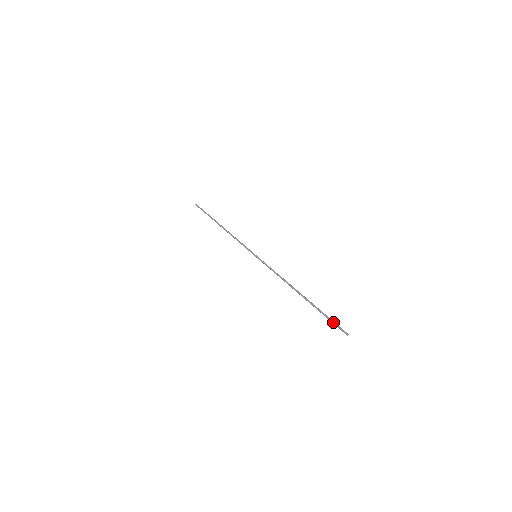
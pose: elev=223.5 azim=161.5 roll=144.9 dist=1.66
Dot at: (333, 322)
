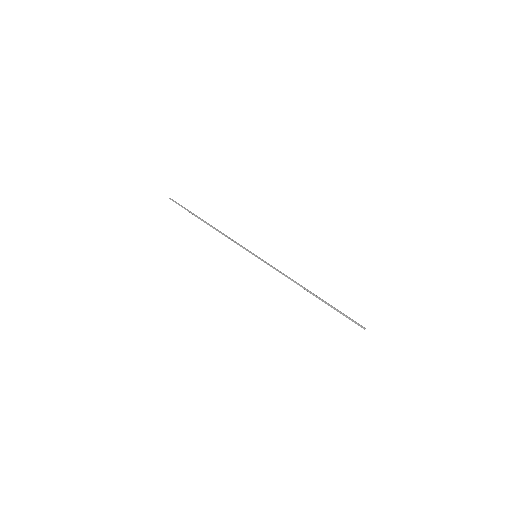
Dot at: (350, 318)
